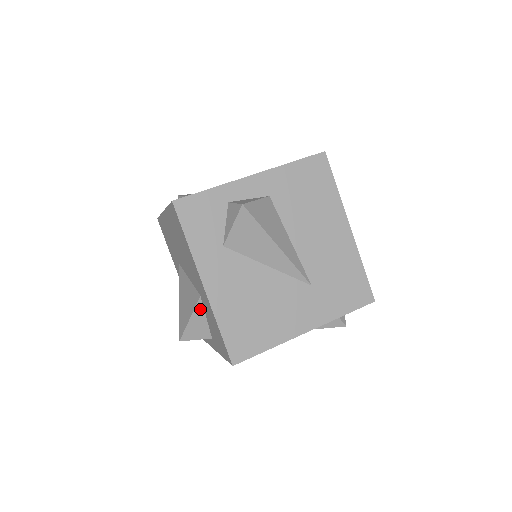
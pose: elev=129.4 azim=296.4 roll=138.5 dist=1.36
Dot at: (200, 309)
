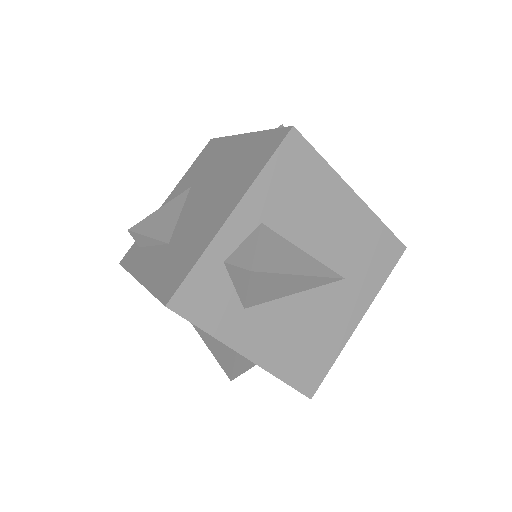
Dot at: (241, 355)
